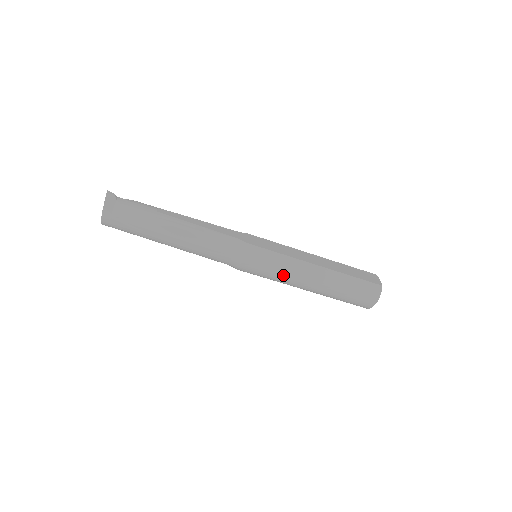
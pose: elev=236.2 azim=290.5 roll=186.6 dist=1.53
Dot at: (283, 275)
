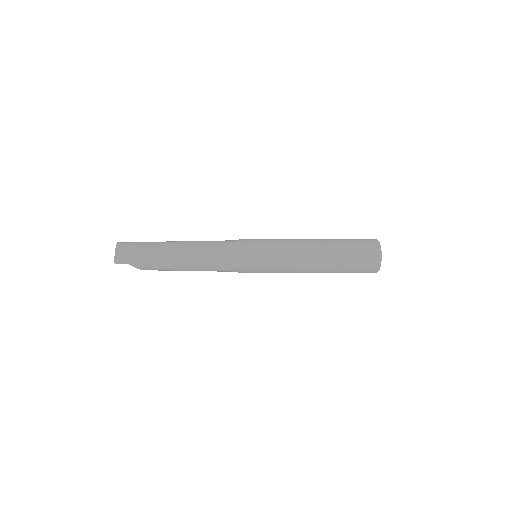
Dot at: (283, 243)
